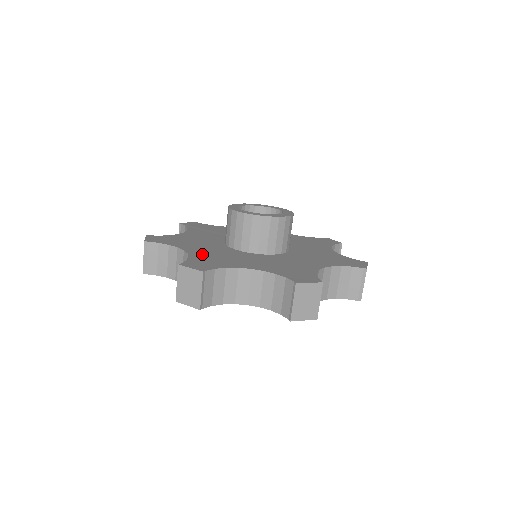
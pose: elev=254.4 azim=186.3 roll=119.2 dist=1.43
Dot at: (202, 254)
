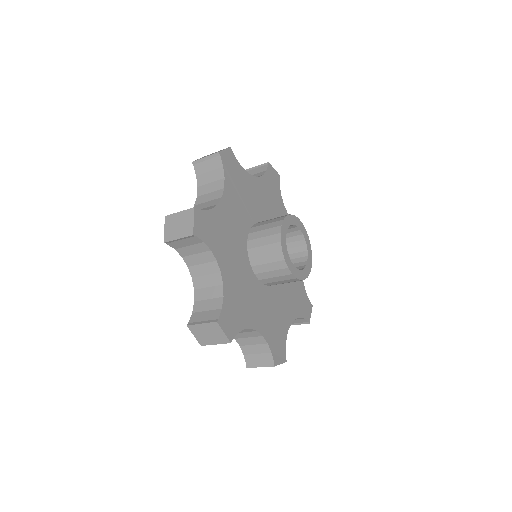
Dot at: (232, 287)
